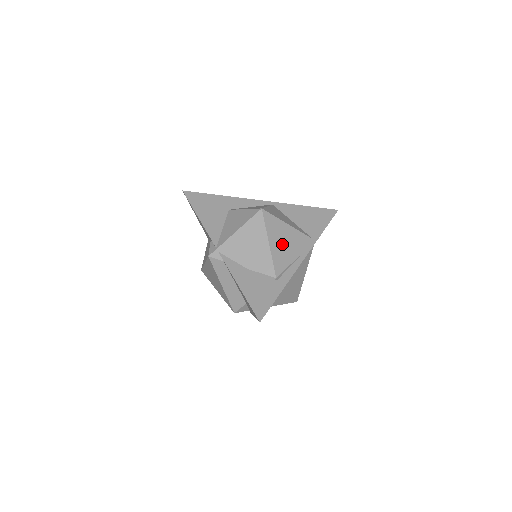
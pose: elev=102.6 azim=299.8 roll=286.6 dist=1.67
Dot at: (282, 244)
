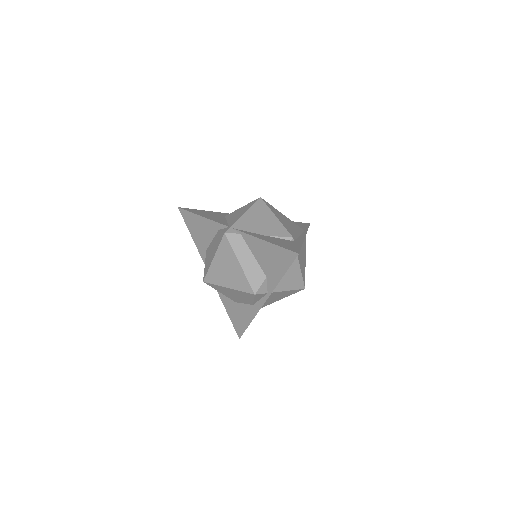
Dot at: (285, 222)
